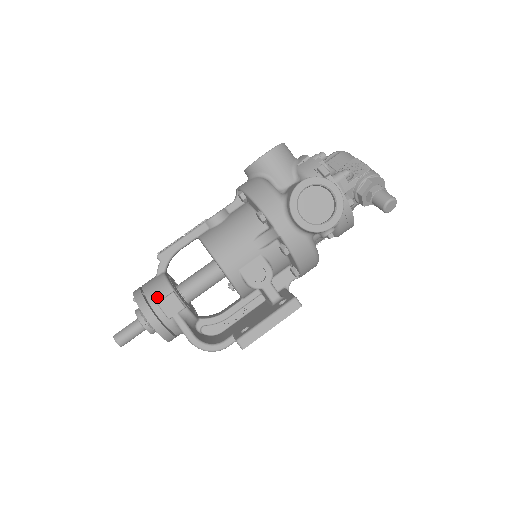
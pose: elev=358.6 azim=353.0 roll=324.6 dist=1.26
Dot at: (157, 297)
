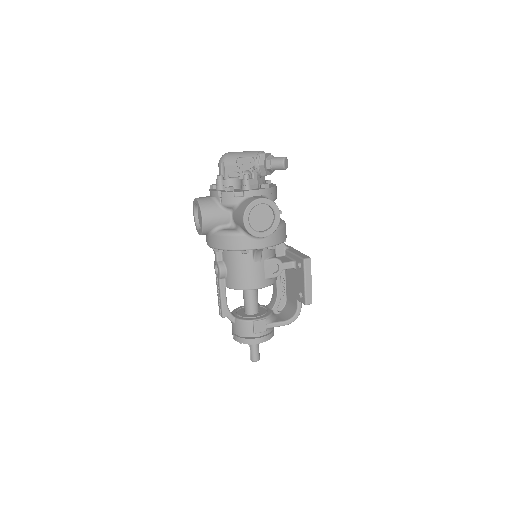
Dot at: (250, 332)
